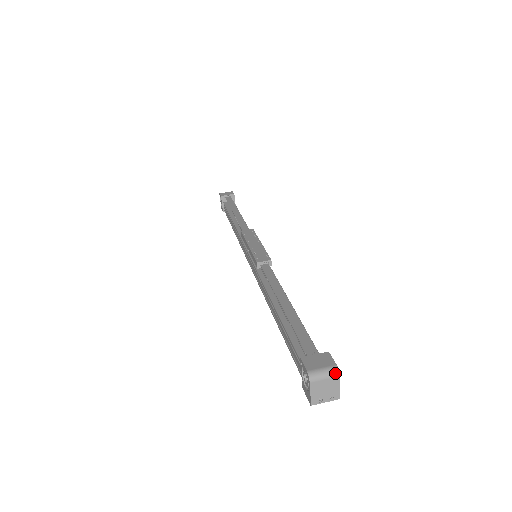
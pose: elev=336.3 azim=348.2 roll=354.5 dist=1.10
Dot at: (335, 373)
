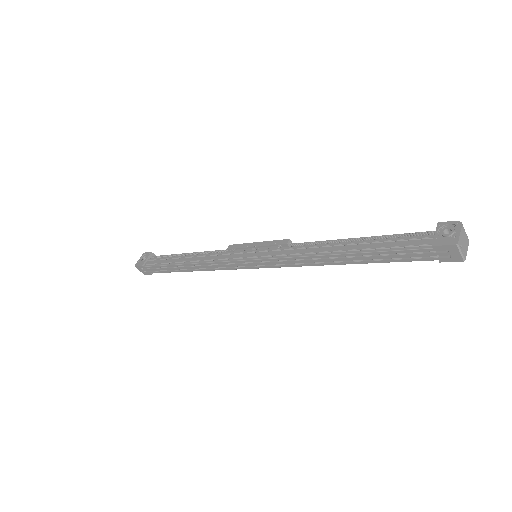
Dot at: occluded
